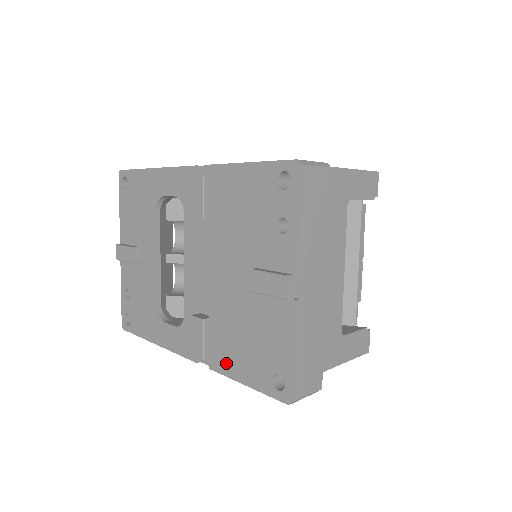
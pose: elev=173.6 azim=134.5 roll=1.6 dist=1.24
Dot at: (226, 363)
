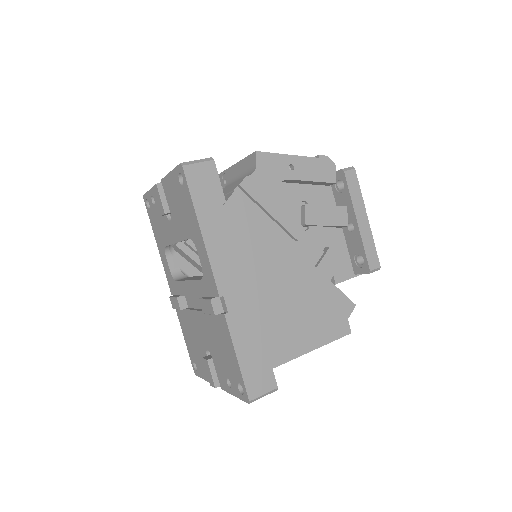
Dot at: (182, 325)
